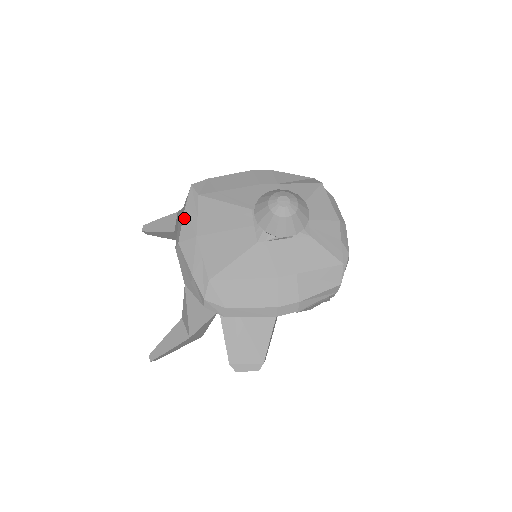
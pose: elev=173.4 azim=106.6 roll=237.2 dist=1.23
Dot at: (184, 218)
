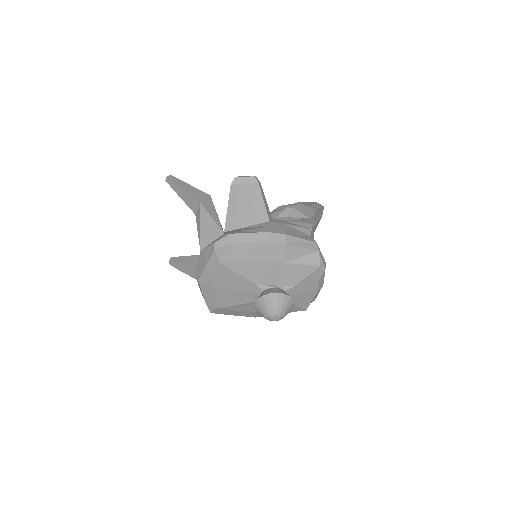
Dot at: (205, 270)
